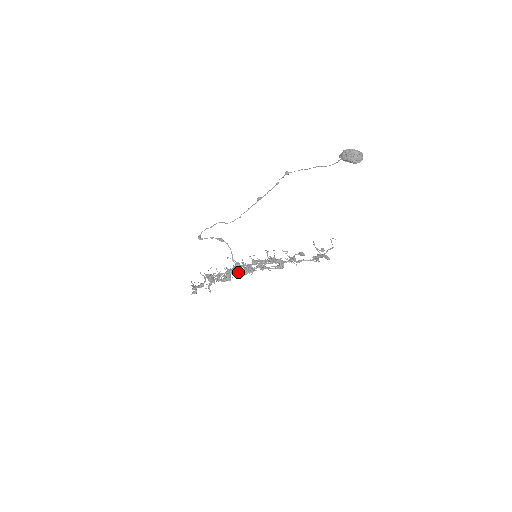
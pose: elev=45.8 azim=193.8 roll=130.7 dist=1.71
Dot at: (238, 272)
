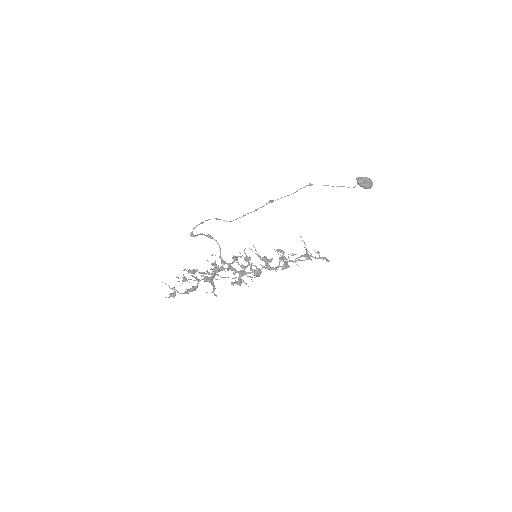
Dot at: (245, 274)
